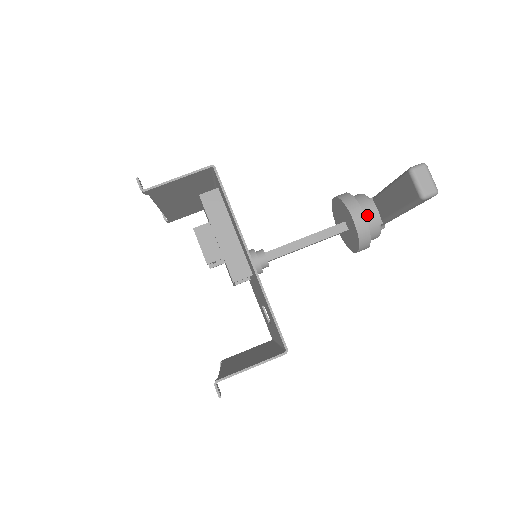
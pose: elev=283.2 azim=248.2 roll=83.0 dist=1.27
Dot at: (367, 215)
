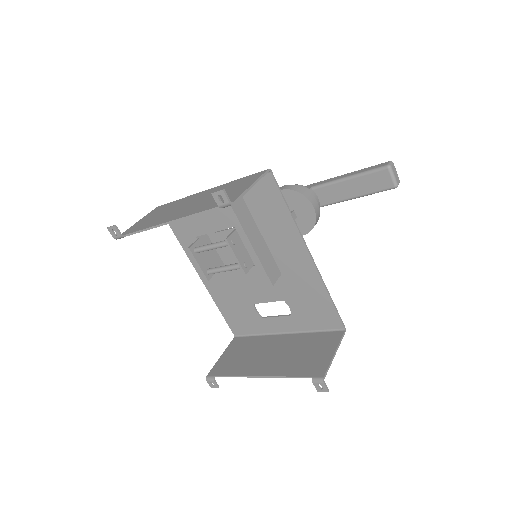
Dot at: occluded
